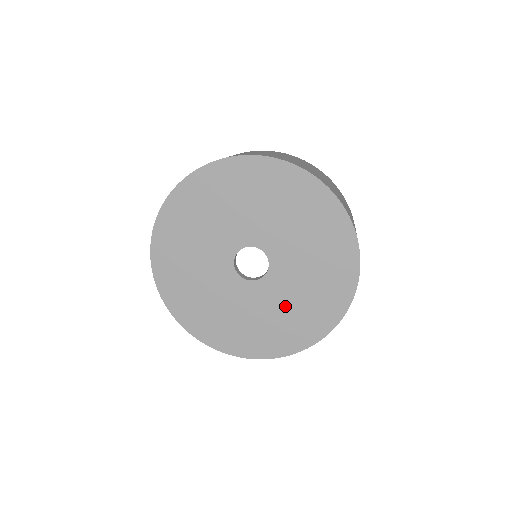
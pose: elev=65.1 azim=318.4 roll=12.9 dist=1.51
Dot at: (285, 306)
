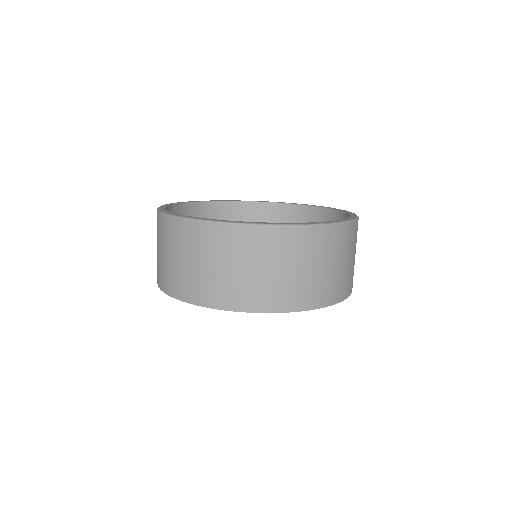
Dot at: occluded
